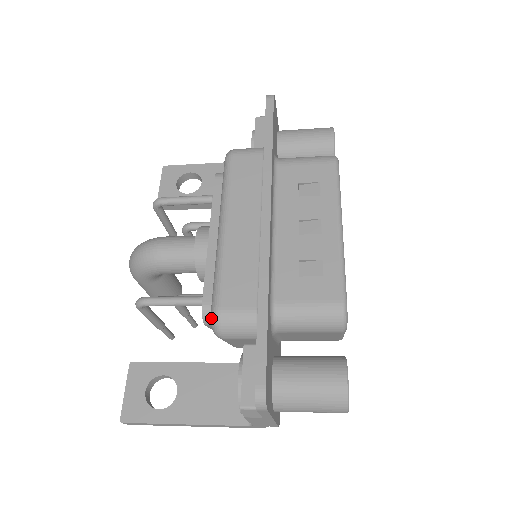
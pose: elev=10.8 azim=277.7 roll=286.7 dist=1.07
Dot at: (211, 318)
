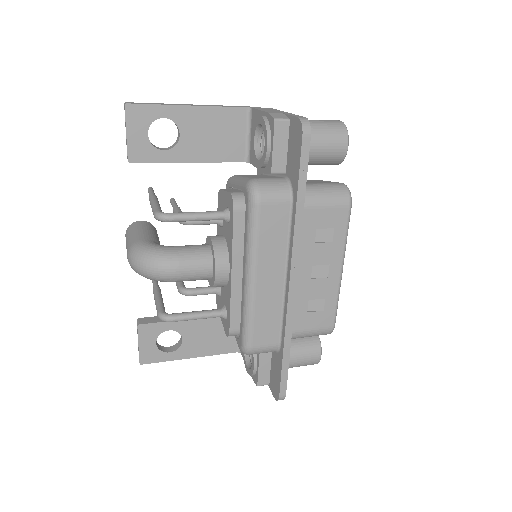
Dot at: (243, 350)
